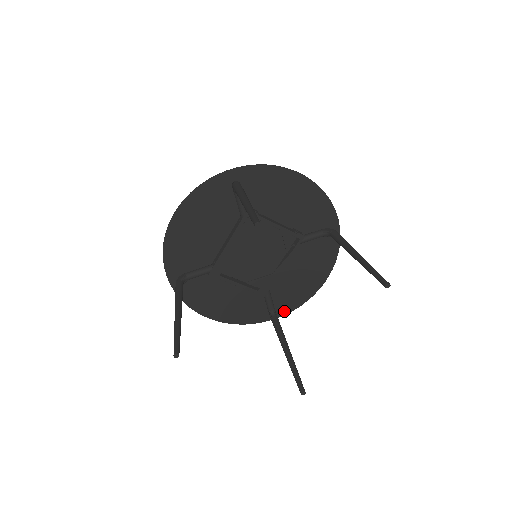
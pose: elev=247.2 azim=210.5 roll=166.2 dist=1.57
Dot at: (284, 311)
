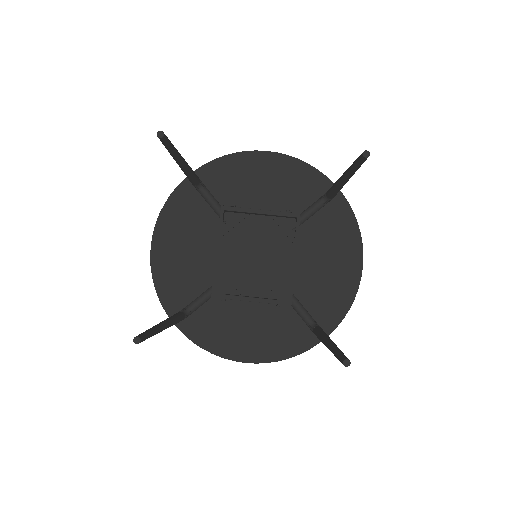
Dot at: (331, 323)
